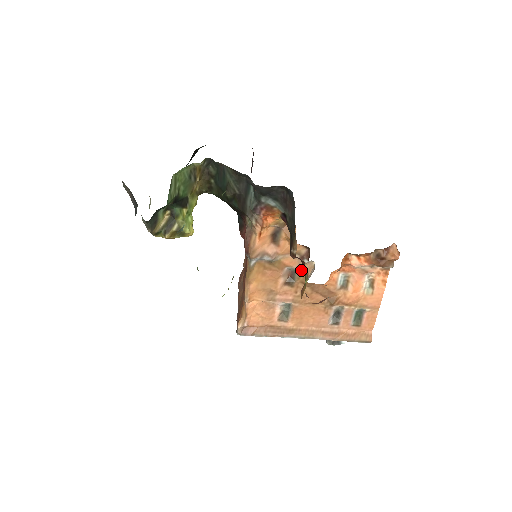
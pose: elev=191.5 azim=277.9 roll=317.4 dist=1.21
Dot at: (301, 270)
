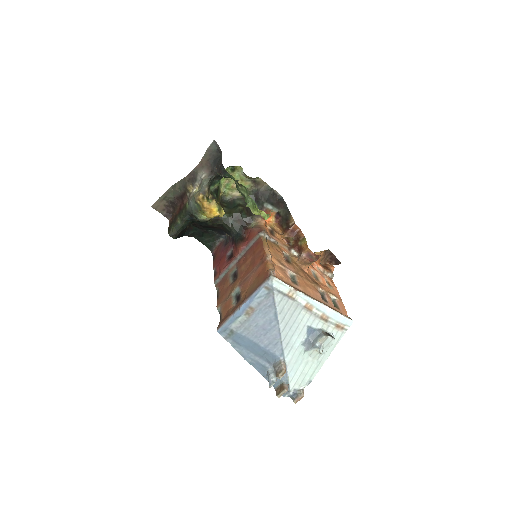
Dot at: (291, 256)
